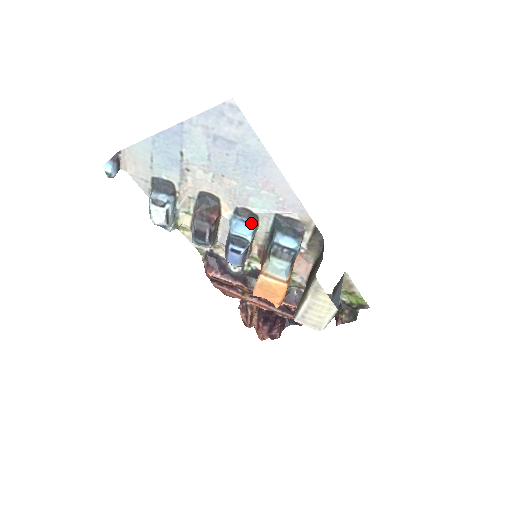
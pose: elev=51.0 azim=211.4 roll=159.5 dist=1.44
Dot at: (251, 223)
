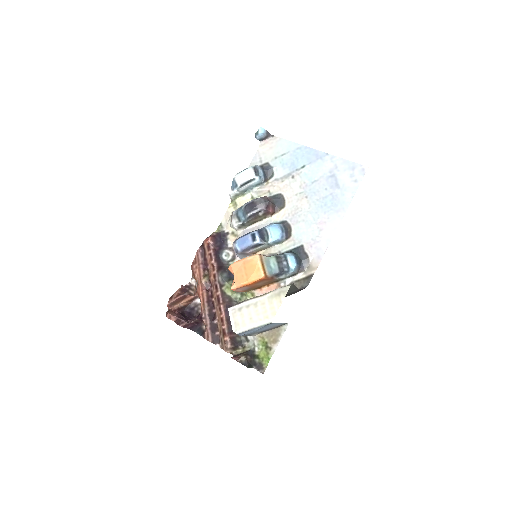
Dot at: (283, 235)
